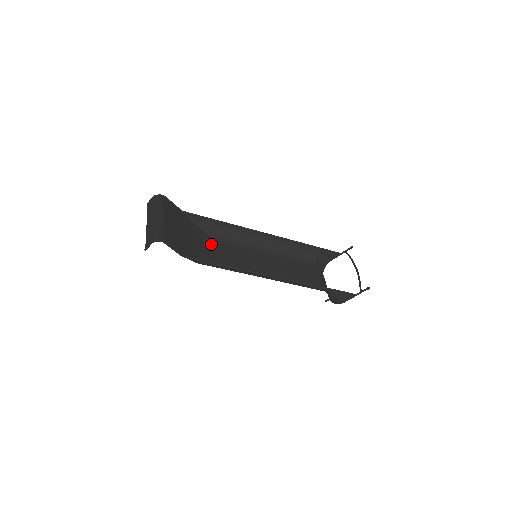
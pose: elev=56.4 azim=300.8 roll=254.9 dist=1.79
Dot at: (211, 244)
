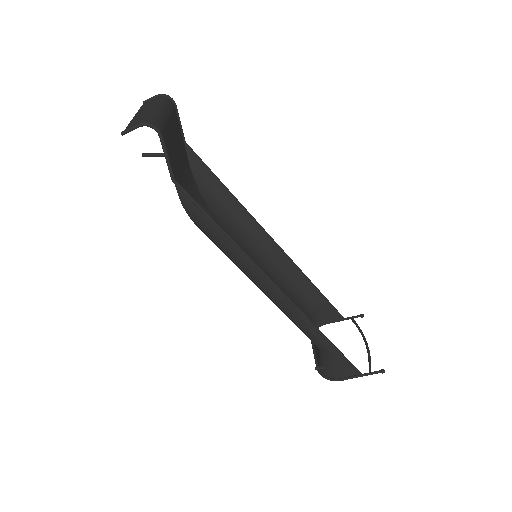
Dot at: (203, 207)
